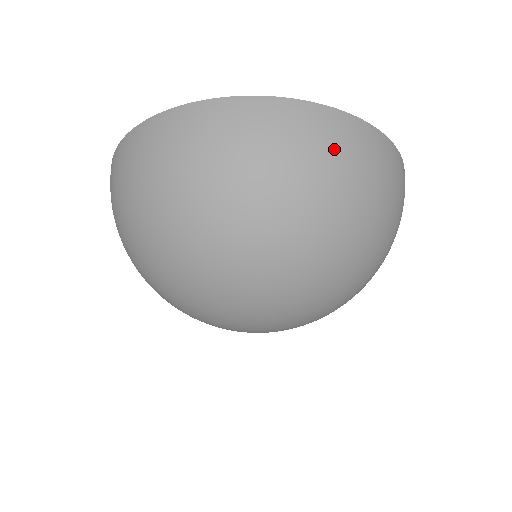
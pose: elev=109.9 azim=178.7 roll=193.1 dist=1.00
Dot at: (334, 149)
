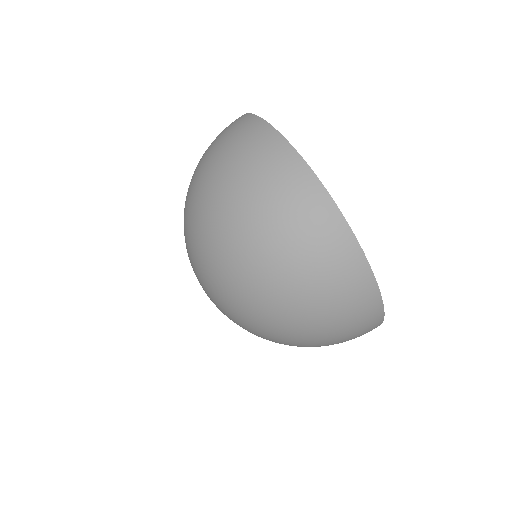
Dot at: (256, 160)
